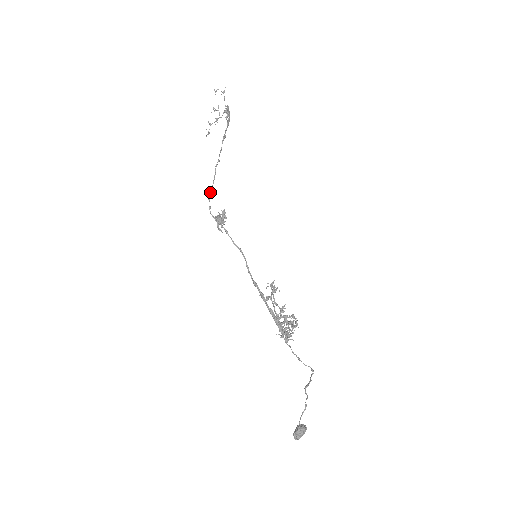
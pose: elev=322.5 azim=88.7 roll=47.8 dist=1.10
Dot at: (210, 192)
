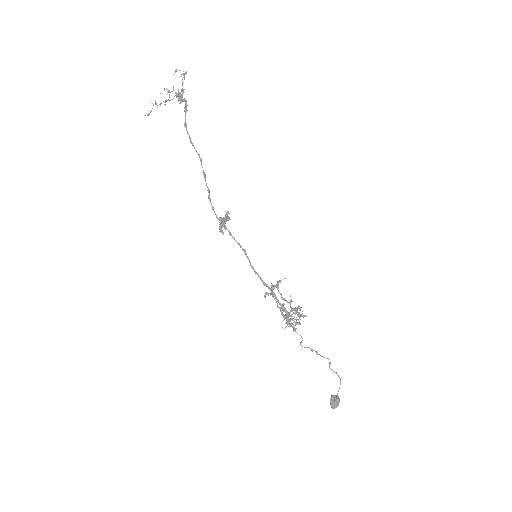
Dot at: (209, 191)
